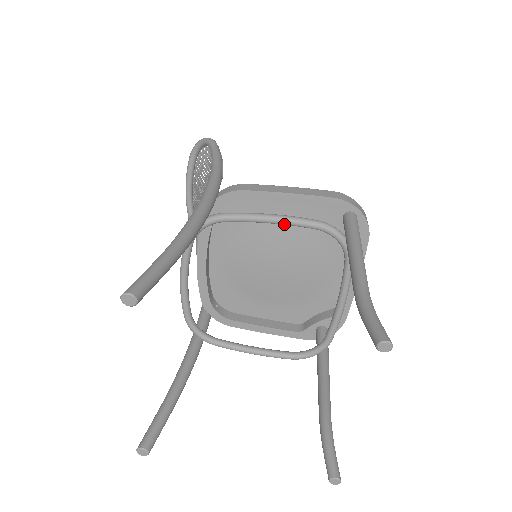
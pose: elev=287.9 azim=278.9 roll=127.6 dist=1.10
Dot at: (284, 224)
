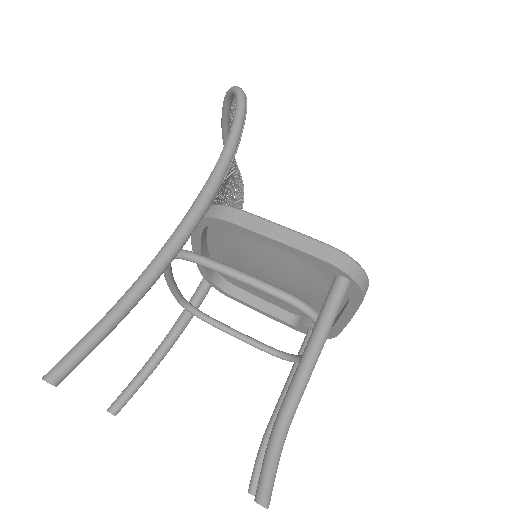
Dot at: (253, 287)
